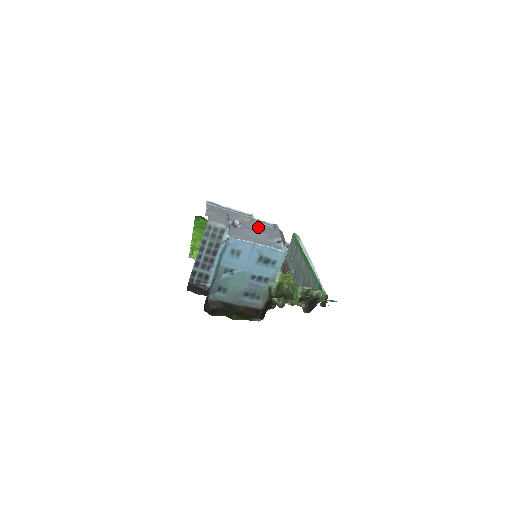
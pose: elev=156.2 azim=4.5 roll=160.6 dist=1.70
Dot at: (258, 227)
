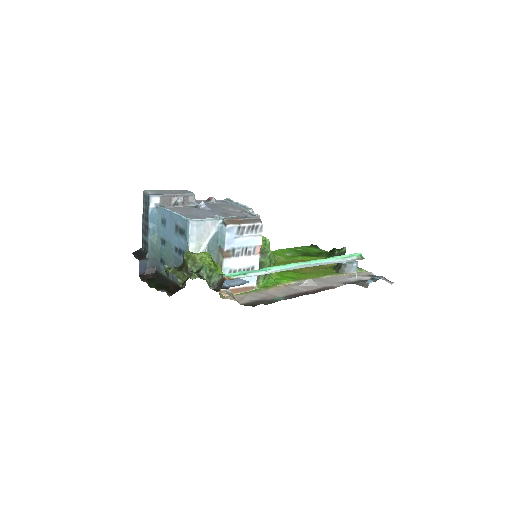
Dot at: (229, 213)
